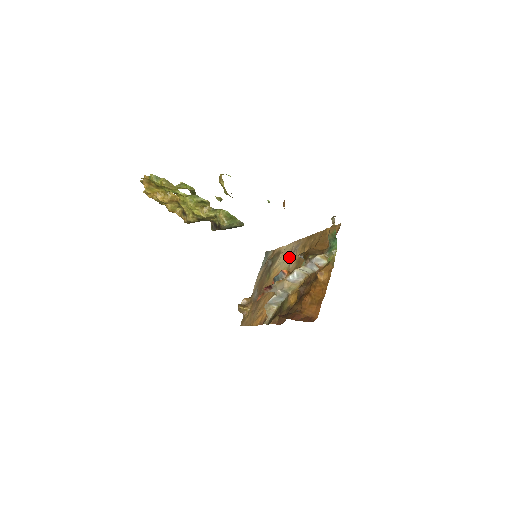
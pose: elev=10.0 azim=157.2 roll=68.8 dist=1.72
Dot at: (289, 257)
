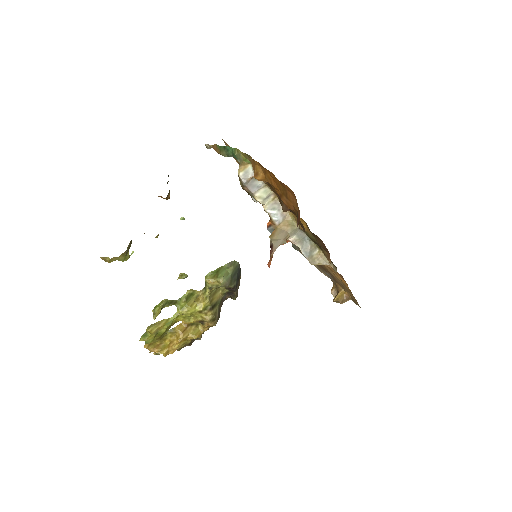
Dot at: occluded
